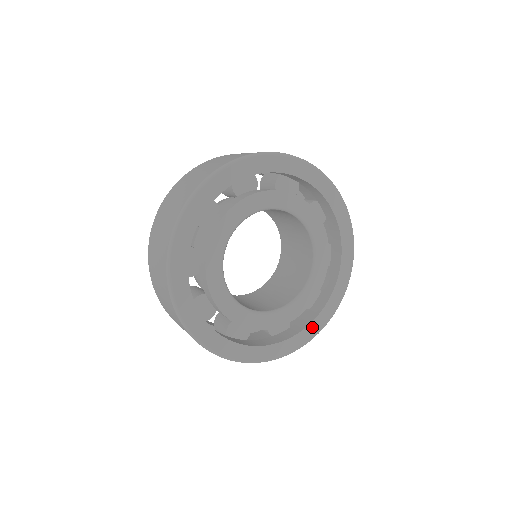
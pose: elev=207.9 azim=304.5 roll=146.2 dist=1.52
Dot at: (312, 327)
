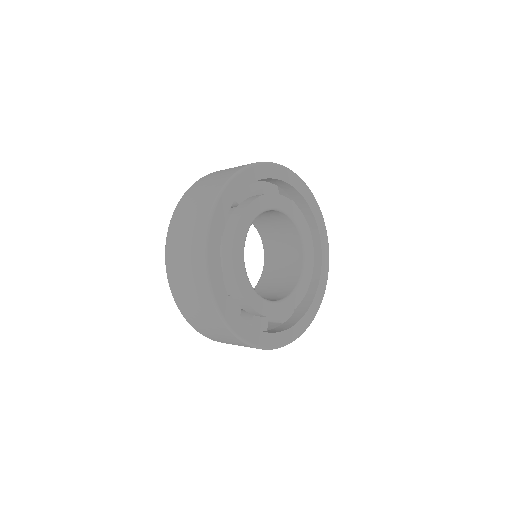
Dot at: (288, 334)
